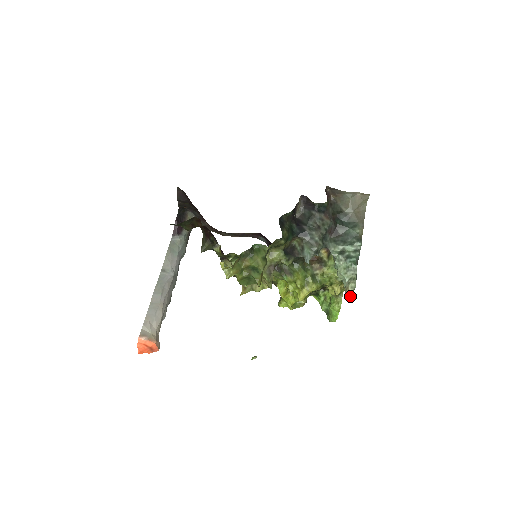
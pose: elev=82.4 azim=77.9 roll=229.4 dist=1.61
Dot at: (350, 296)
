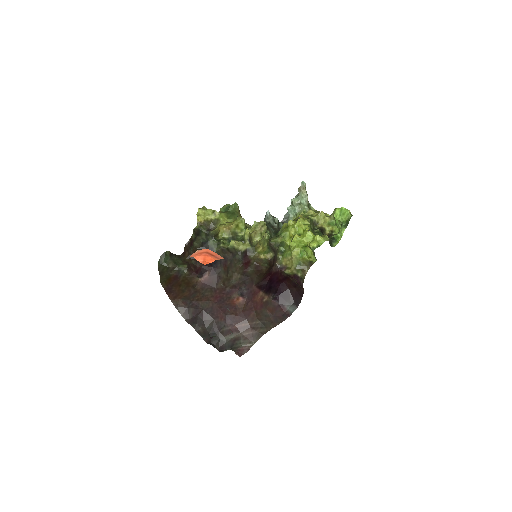
Dot at: (301, 183)
